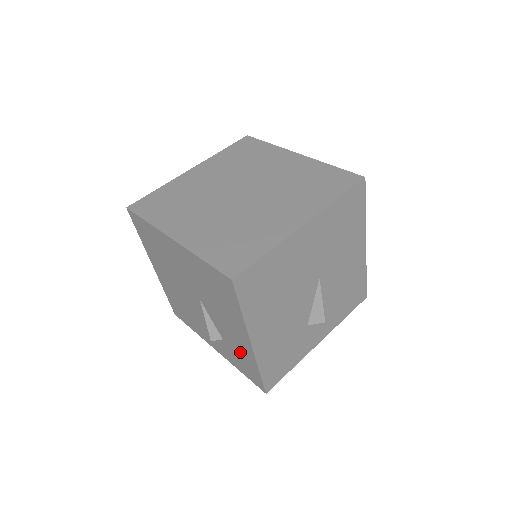
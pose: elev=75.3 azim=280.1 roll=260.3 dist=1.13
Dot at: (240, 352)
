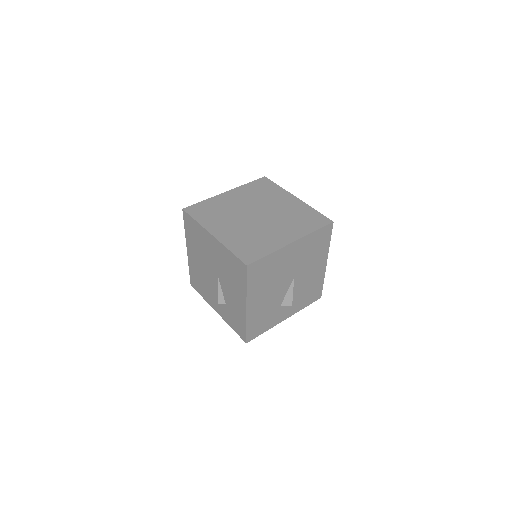
Dot at: (236, 313)
